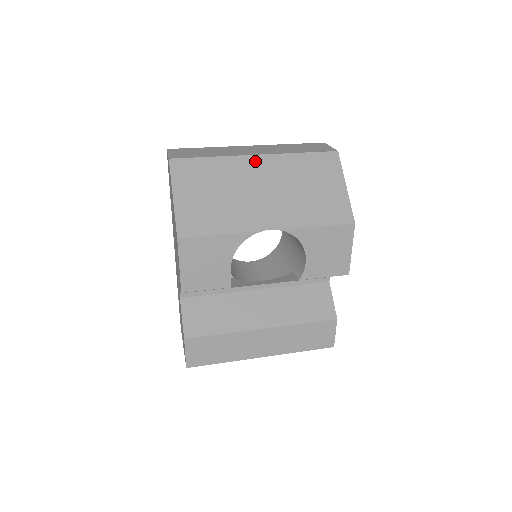
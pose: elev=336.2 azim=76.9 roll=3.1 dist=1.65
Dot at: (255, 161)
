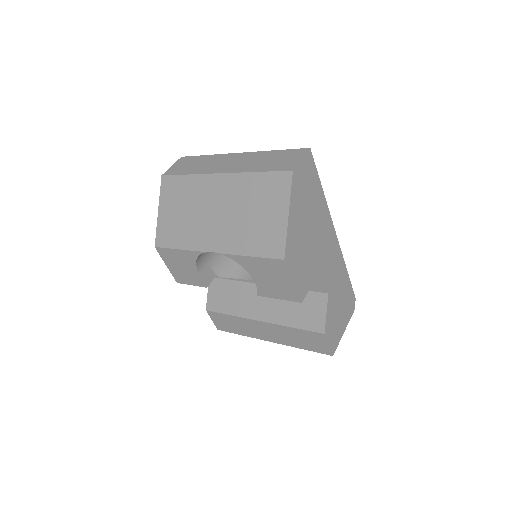
Dot at: (217, 180)
